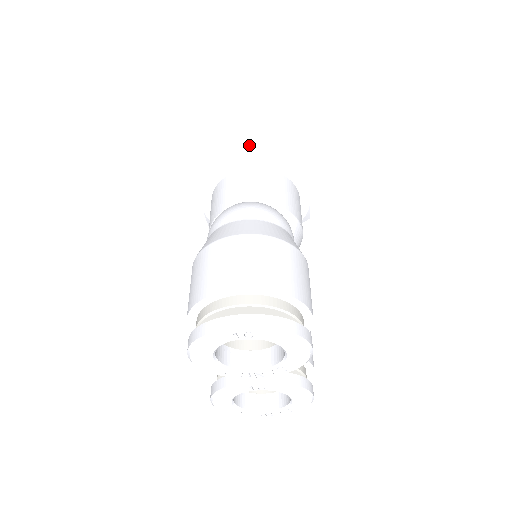
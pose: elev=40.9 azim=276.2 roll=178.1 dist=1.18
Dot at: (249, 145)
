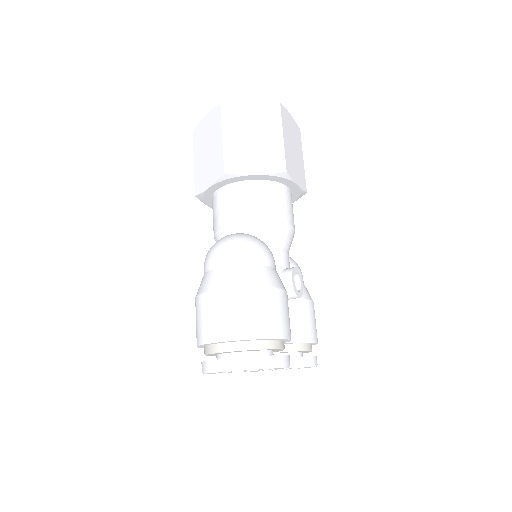
Dot at: (224, 166)
